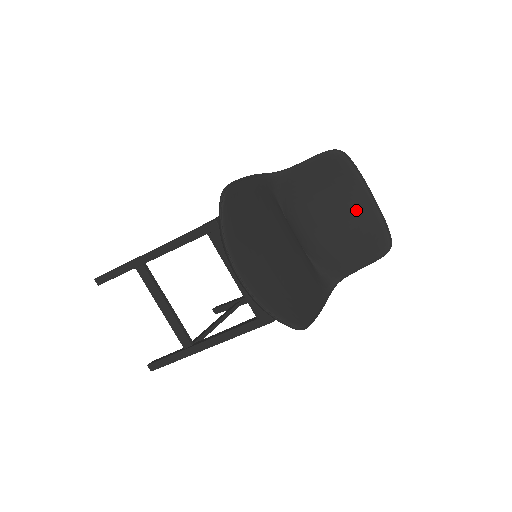
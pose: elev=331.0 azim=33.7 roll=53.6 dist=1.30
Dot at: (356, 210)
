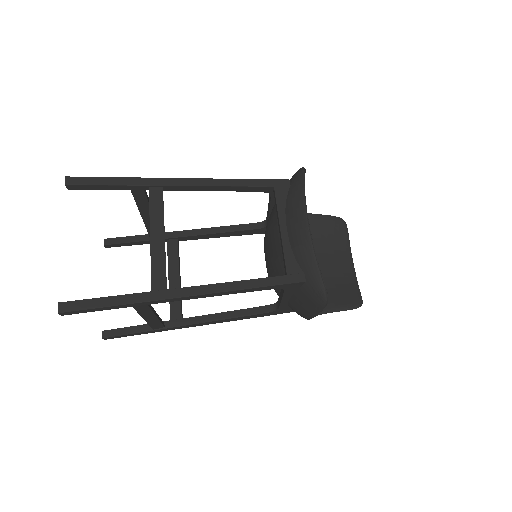
Dot at: (341, 268)
